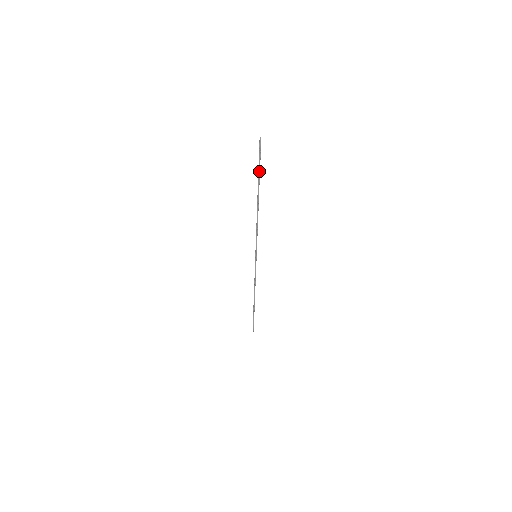
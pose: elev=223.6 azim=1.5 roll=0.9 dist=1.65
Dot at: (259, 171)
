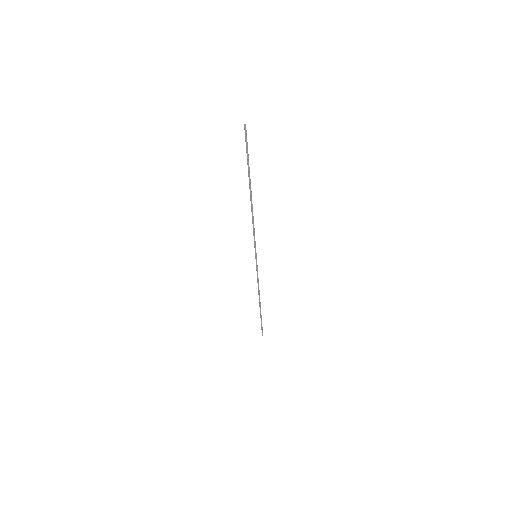
Dot at: (248, 162)
